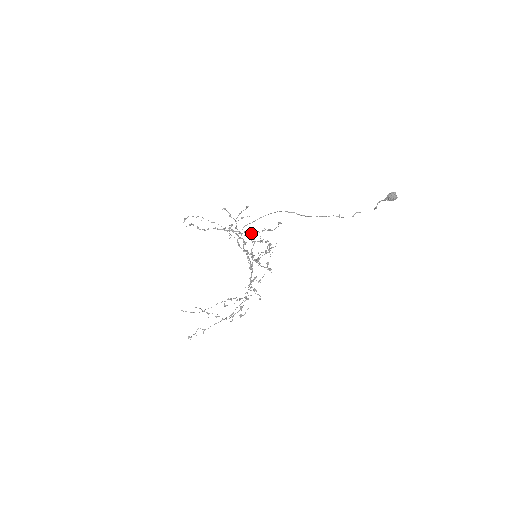
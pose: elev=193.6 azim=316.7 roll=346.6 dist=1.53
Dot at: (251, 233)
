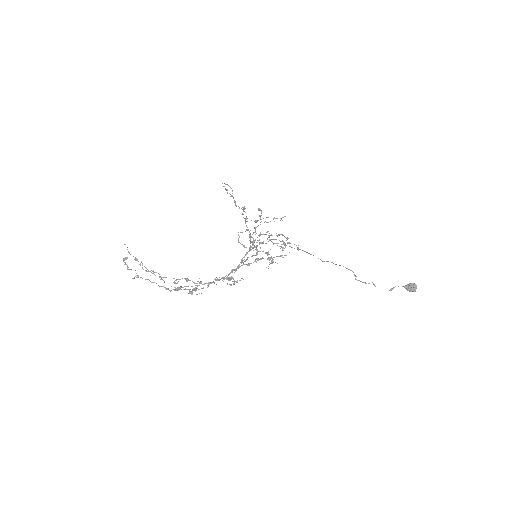
Dot at: (263, 242)
